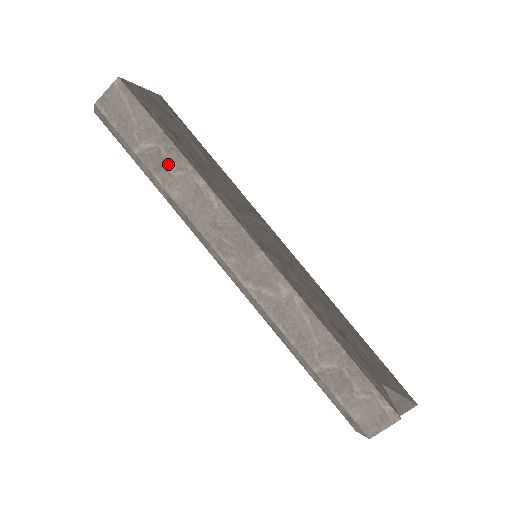
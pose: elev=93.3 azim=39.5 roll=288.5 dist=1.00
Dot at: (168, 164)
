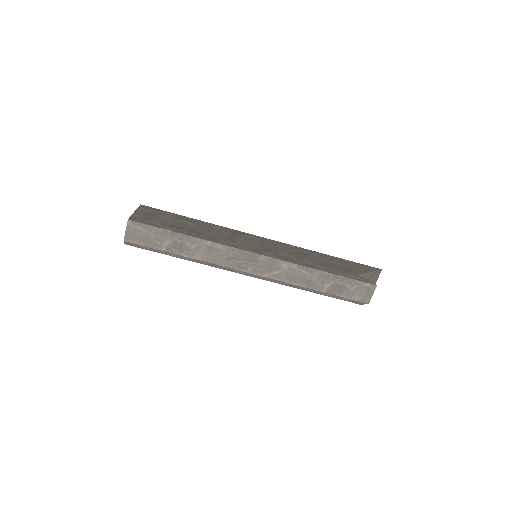
Dot at: (185, 245)
